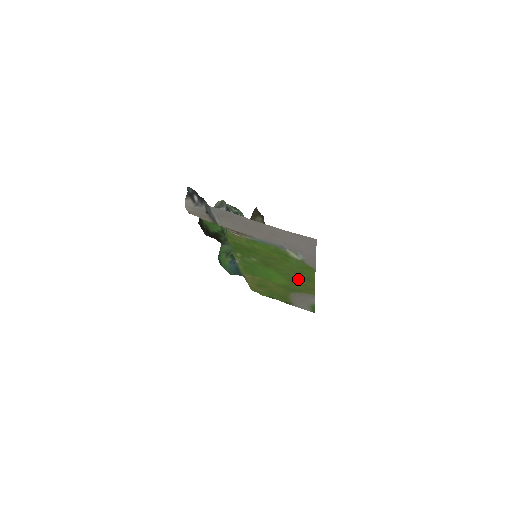
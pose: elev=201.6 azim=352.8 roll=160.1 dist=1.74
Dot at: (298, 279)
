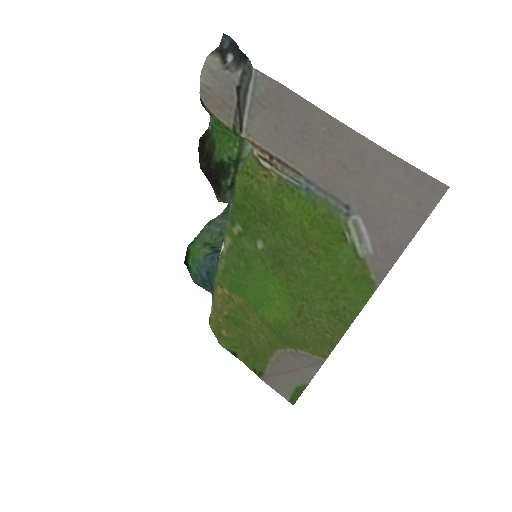
Dot at: (318, 312)
